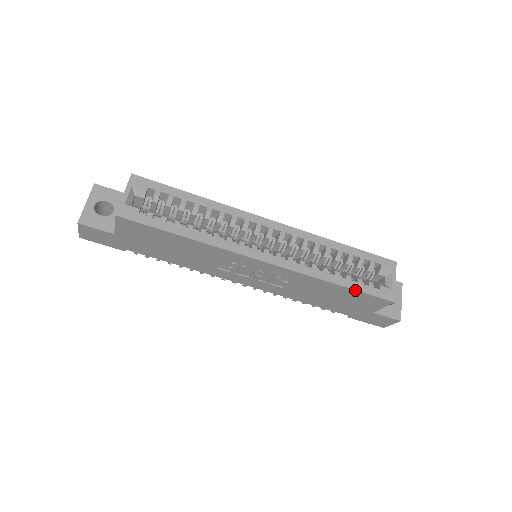
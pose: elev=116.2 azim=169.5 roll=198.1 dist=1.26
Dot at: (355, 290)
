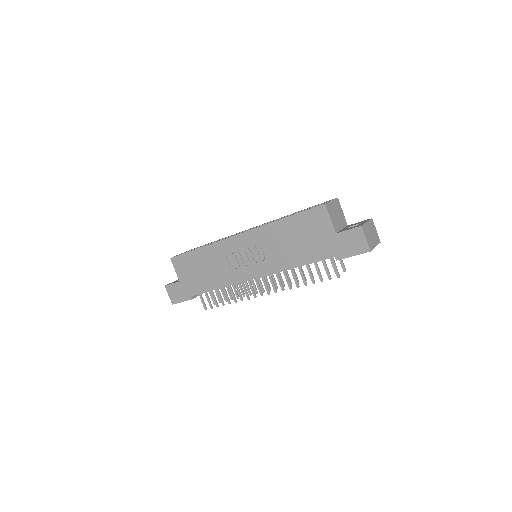
Dot at: (295, 214)
